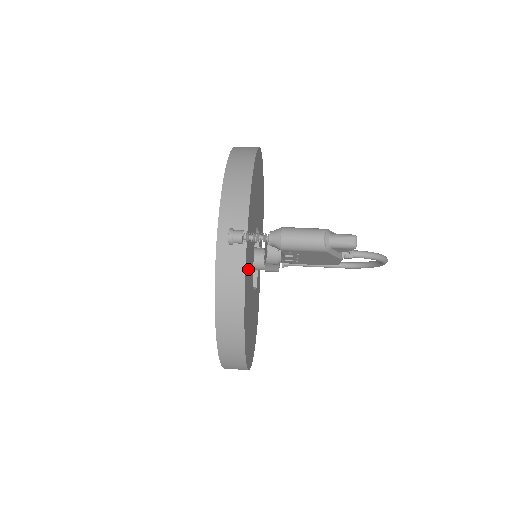
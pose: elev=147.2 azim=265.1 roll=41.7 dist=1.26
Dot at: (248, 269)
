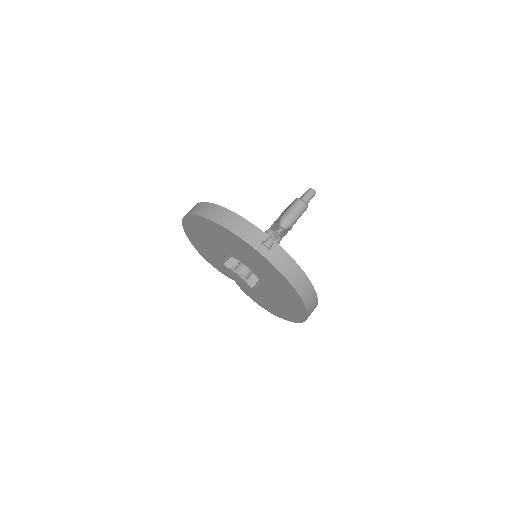
Dot at: occluded
